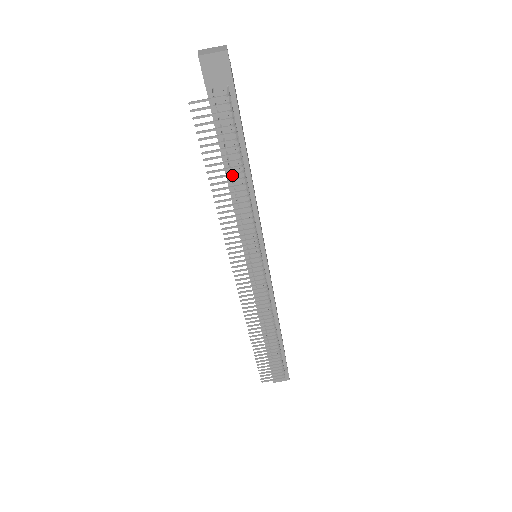
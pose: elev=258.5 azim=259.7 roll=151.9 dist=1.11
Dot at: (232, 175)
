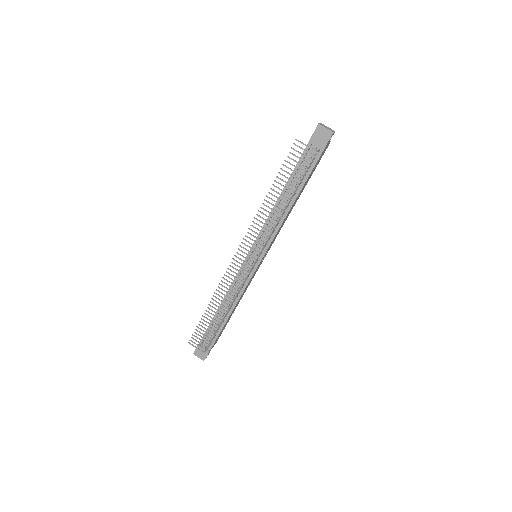
Dot at: (285, 192)
